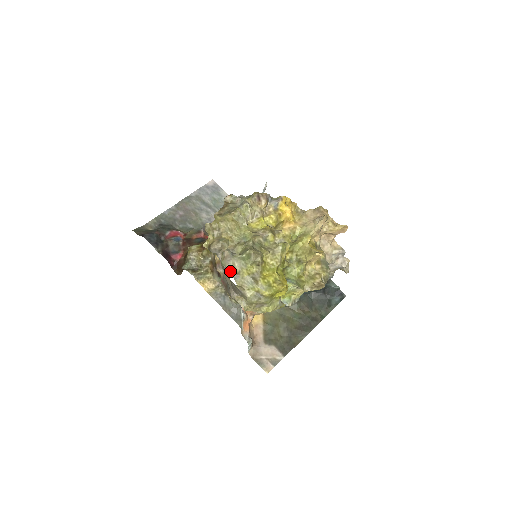
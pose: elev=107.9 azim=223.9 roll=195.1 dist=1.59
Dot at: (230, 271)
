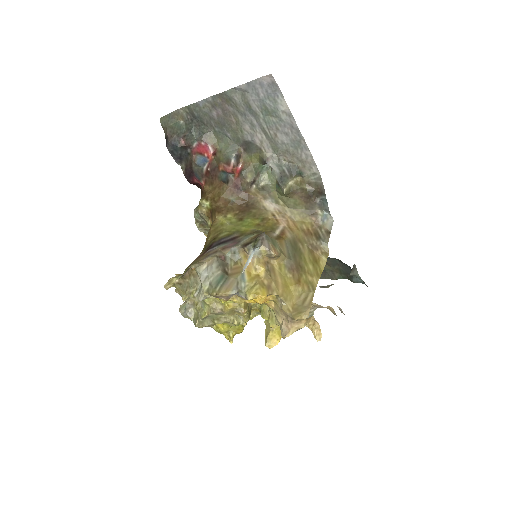
Dot at: occluded
